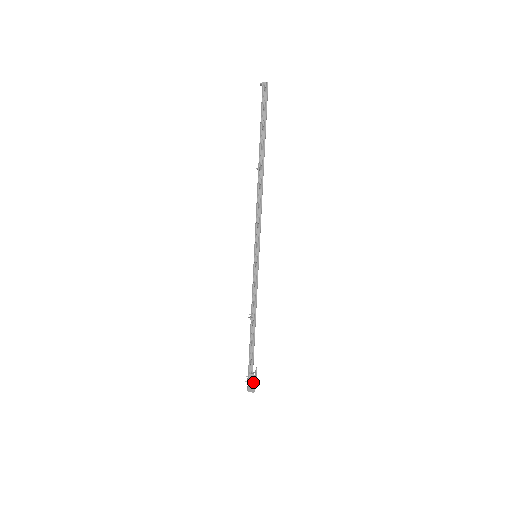
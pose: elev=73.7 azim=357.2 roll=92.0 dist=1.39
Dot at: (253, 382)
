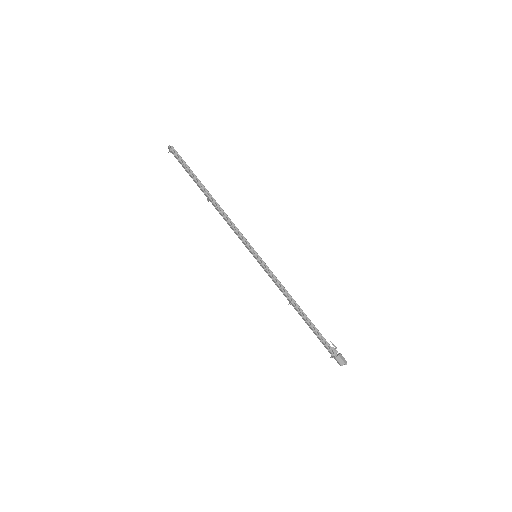
Dot at: (339, 354)
